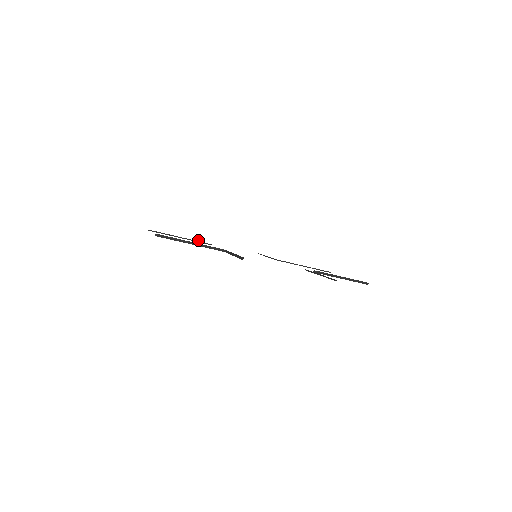
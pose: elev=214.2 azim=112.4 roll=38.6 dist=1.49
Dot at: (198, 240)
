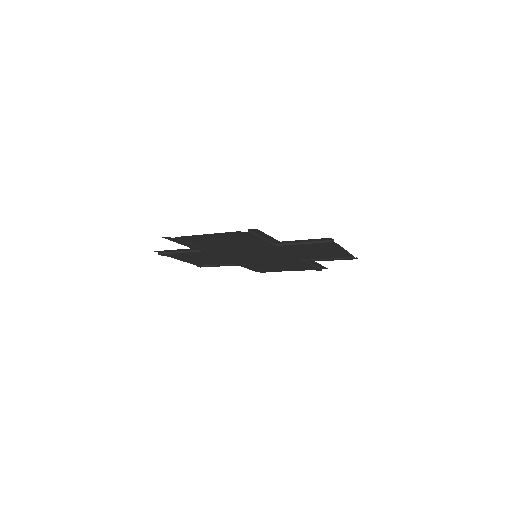
Dot at: (254, 270)
